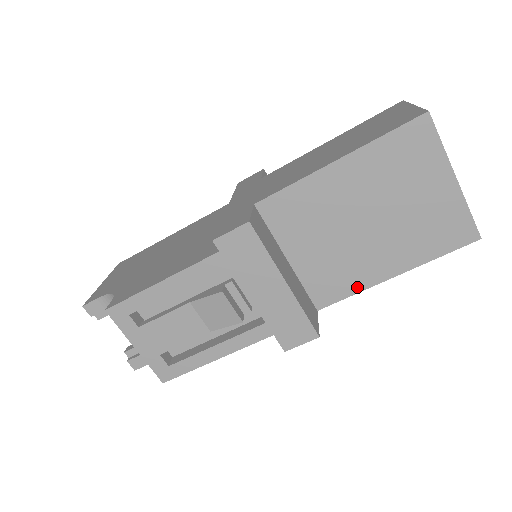
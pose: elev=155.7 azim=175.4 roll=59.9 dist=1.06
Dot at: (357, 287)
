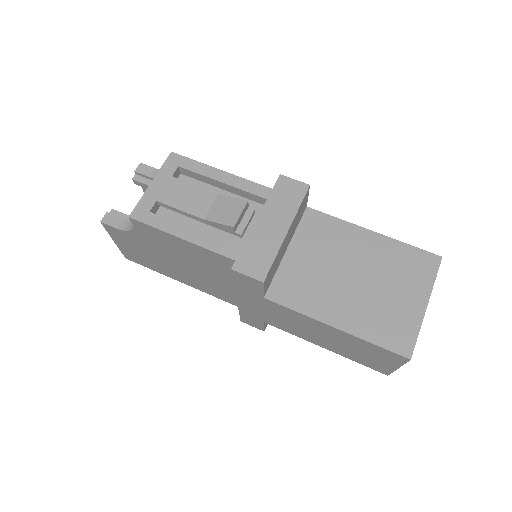
Dot at: (305, 309)
